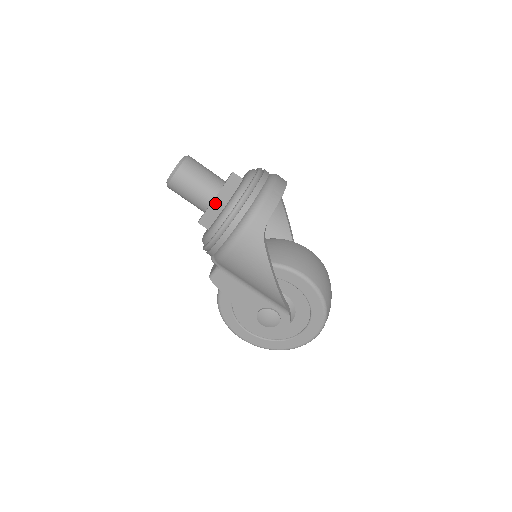
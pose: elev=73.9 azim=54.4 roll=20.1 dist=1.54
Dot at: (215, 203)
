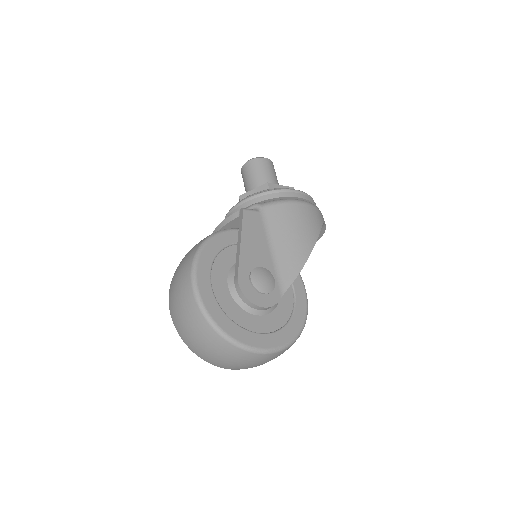
Dot at: occluded
